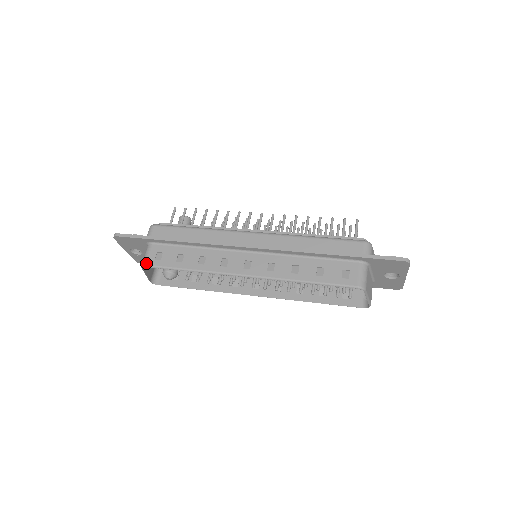
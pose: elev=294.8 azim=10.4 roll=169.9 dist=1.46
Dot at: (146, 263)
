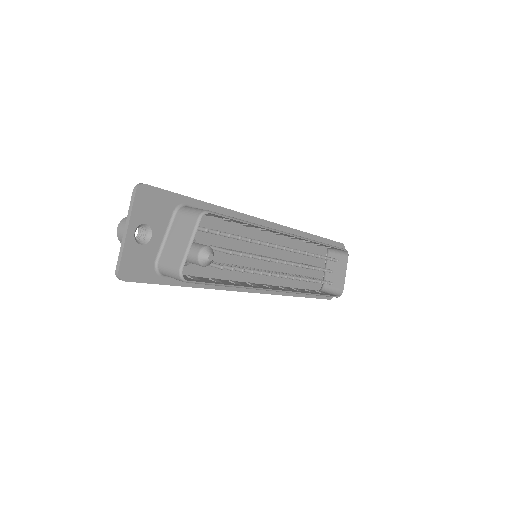
Dot at: (207, 210)
